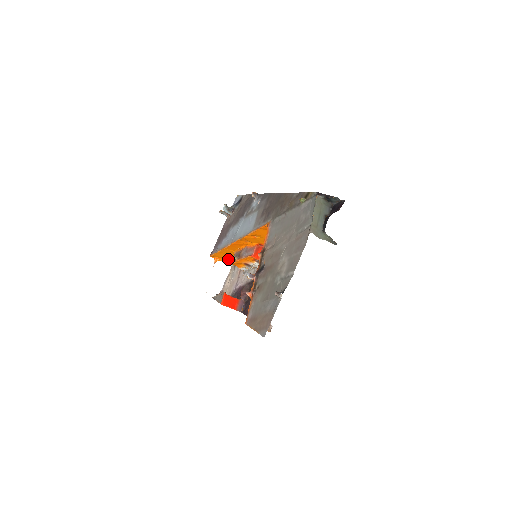
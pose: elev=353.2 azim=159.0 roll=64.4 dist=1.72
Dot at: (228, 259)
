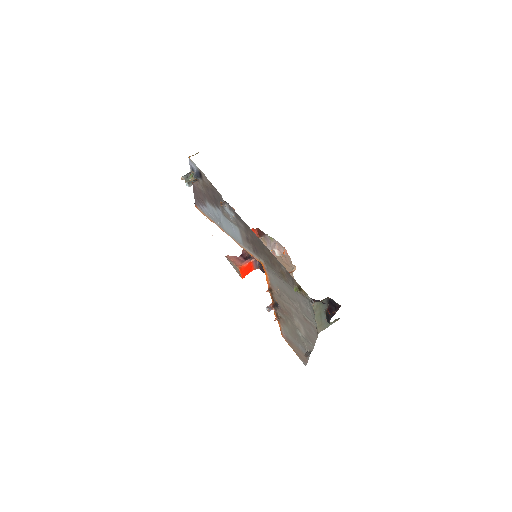
Dot at: occluded
